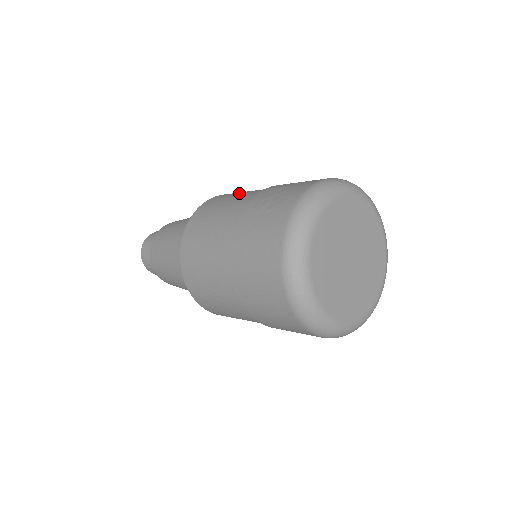
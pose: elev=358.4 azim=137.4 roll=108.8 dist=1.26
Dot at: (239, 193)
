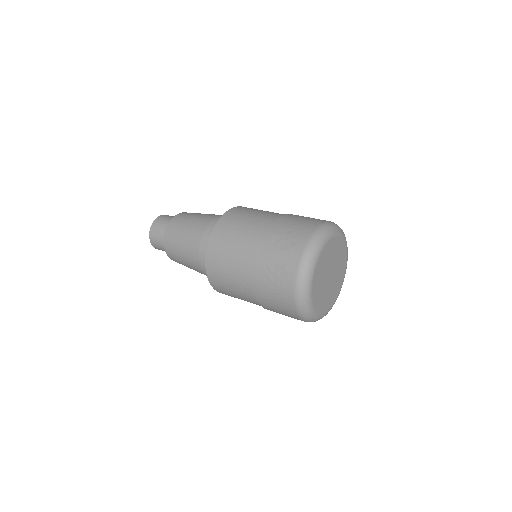
Dot at: (231, 245)
